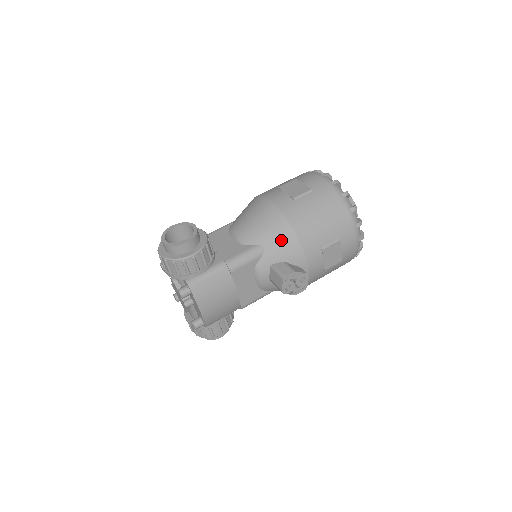
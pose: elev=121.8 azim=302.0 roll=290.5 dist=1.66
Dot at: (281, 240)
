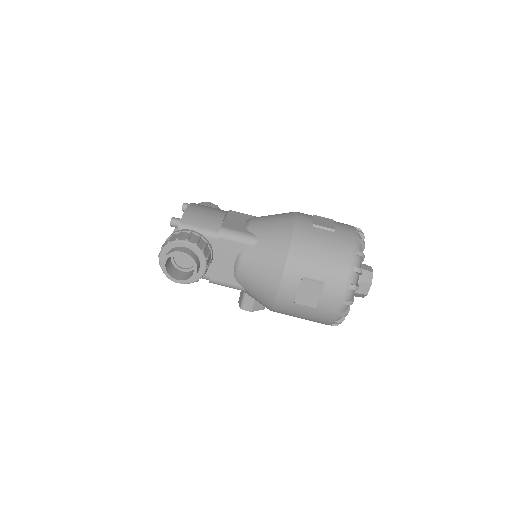
Dot at: (260, 302)
